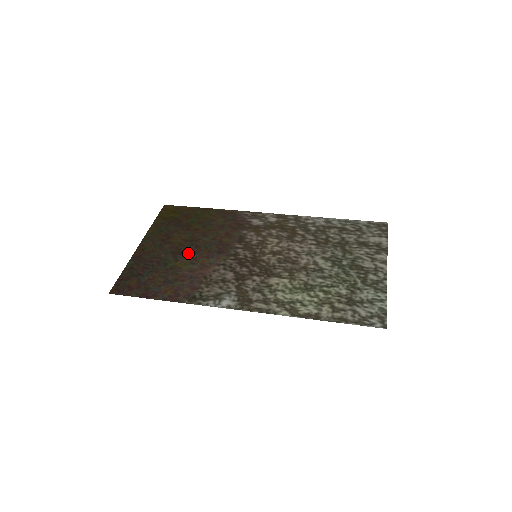
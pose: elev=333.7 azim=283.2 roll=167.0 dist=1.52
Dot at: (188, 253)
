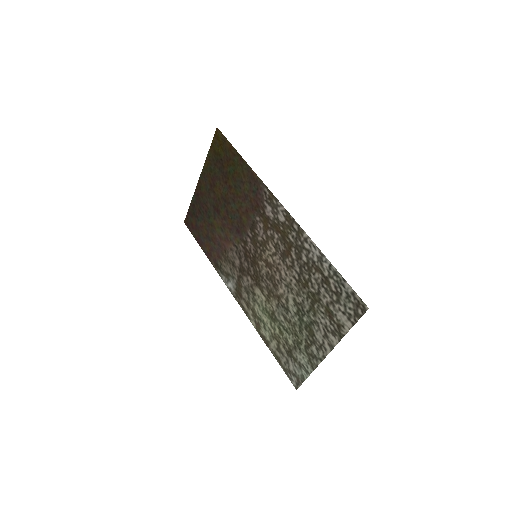
Dot at: (221, 215)
